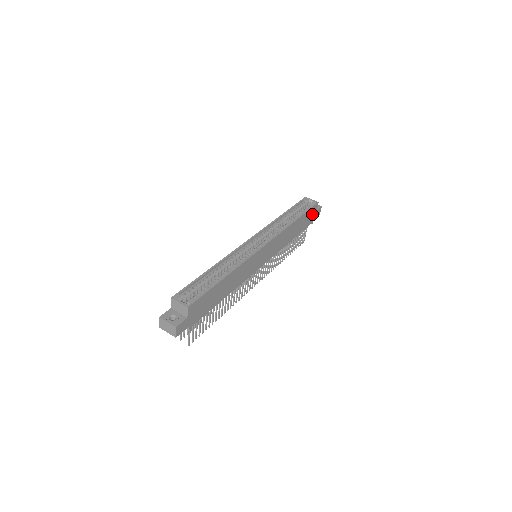
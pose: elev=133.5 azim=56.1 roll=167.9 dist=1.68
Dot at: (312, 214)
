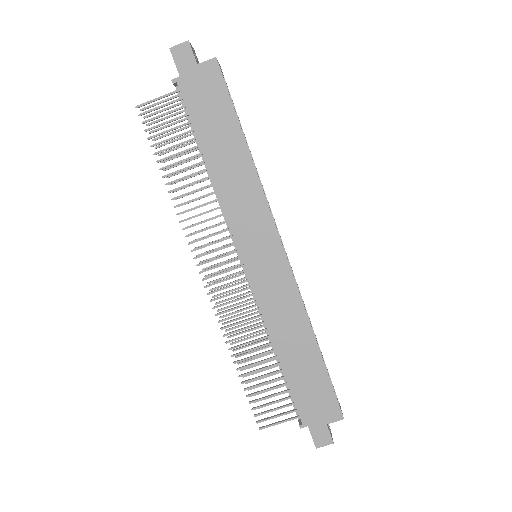
Dot at: (321, 409)
